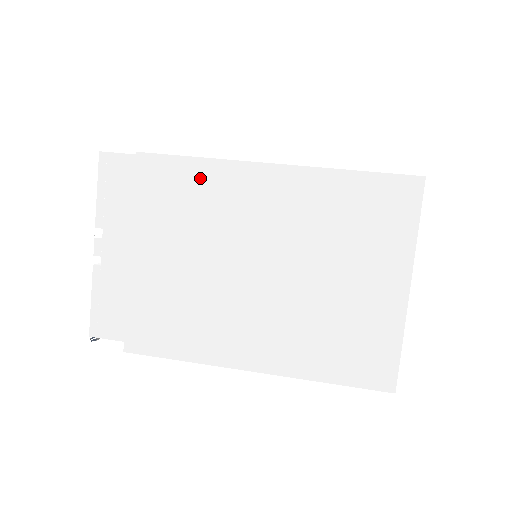
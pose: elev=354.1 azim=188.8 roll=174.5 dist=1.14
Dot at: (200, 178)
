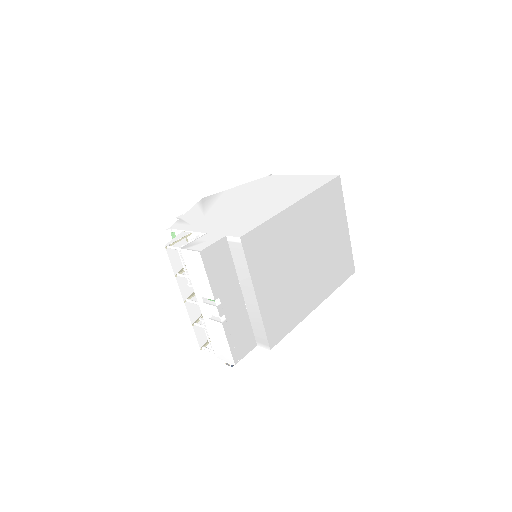
Dot at: (272, 231)
